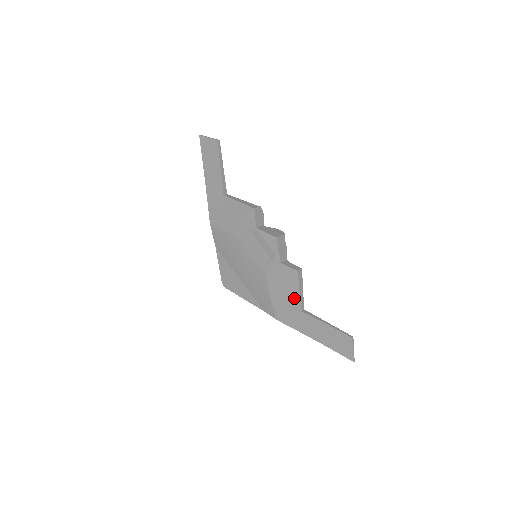
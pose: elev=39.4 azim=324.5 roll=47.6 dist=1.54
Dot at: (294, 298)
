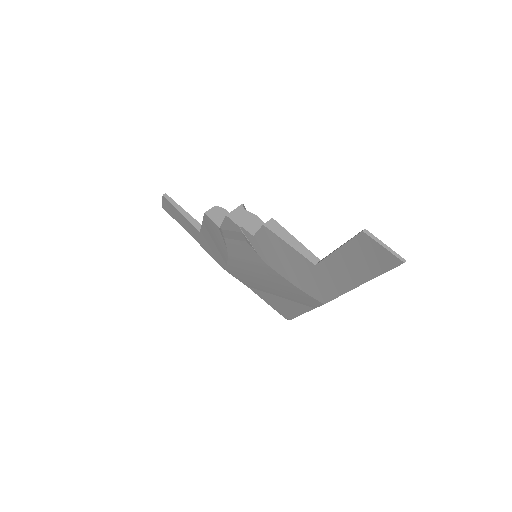
Dot at: (297, 259)
